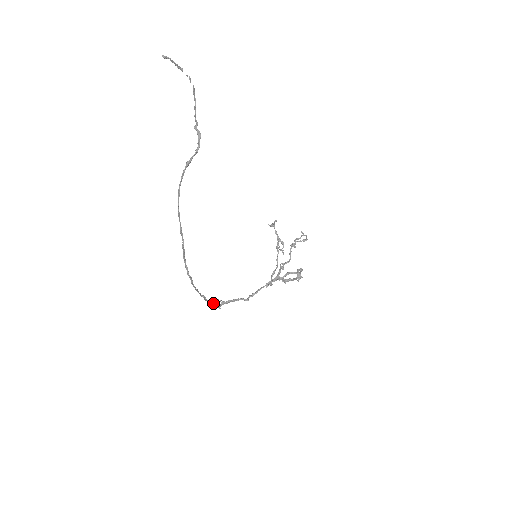
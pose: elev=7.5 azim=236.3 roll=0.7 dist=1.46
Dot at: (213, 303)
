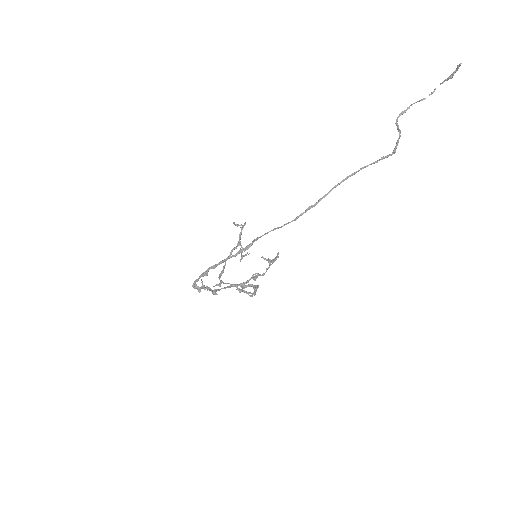
Dot at: occluded
